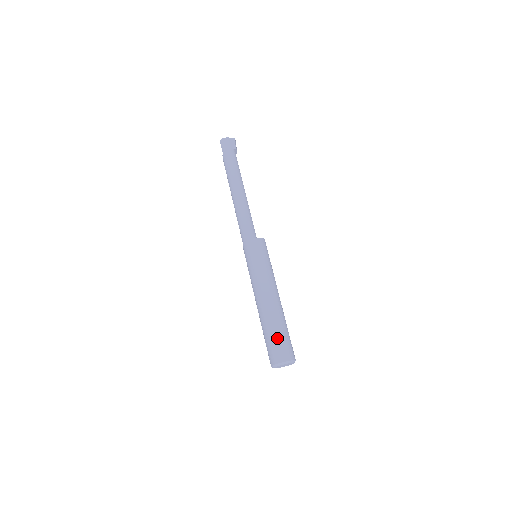
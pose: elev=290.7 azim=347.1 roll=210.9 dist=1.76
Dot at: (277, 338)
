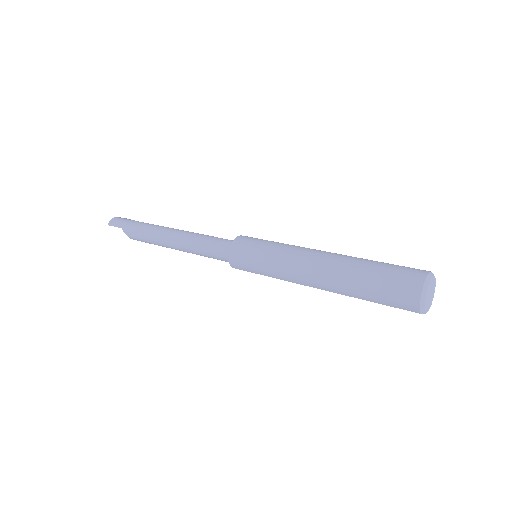
Dot at: (384, 267)
